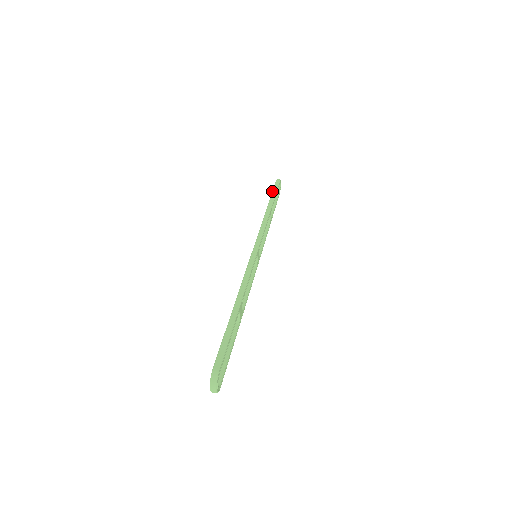
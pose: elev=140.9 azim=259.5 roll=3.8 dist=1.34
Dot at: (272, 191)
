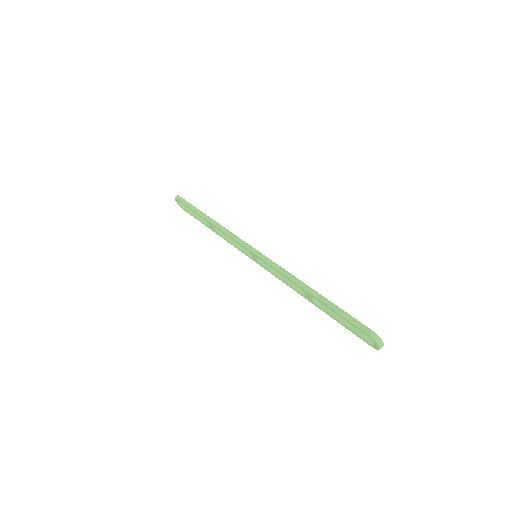
Dot at: (189, 208)
